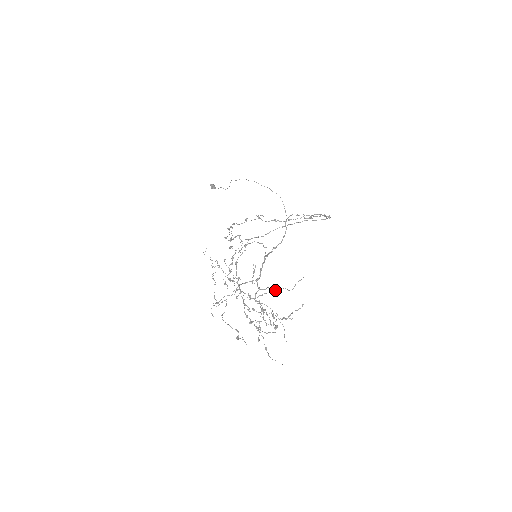
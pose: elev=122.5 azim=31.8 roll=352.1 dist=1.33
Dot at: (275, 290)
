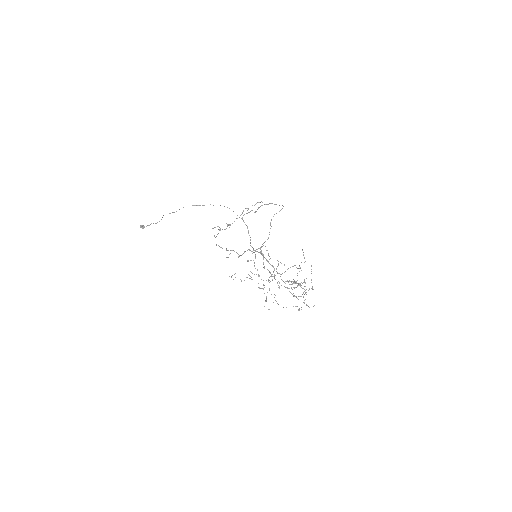
Dot at: (300, 268)
